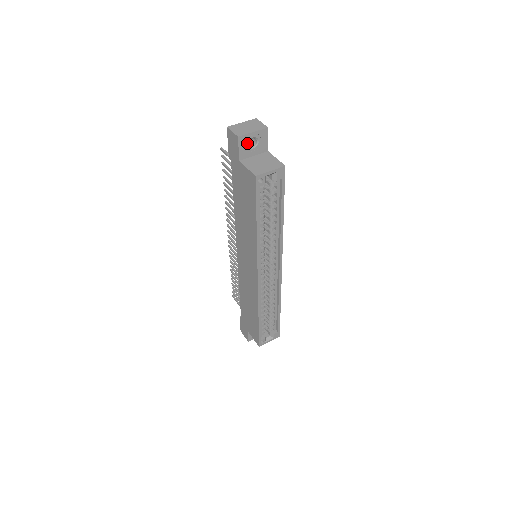
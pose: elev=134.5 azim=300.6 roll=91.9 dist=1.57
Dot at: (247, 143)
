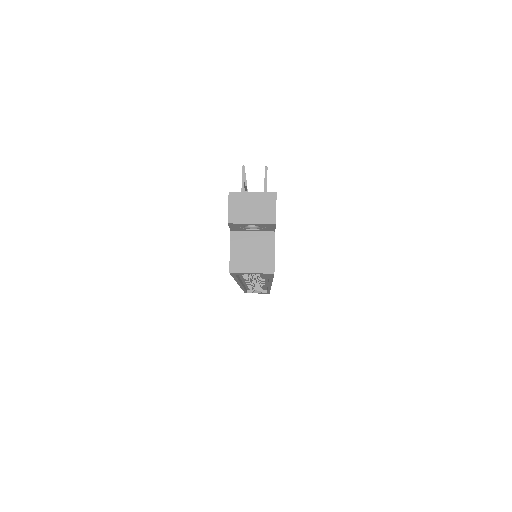
Dot at: (243, 226)
